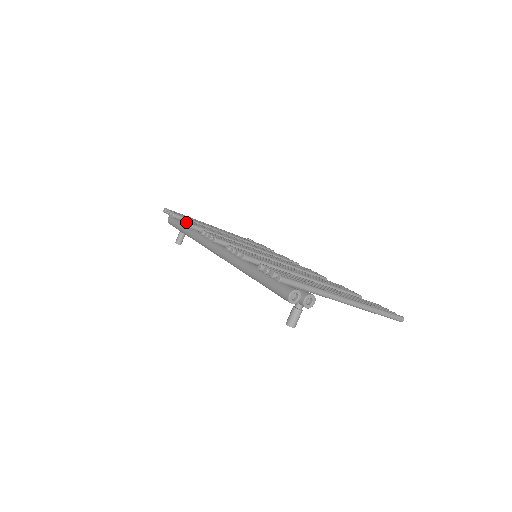
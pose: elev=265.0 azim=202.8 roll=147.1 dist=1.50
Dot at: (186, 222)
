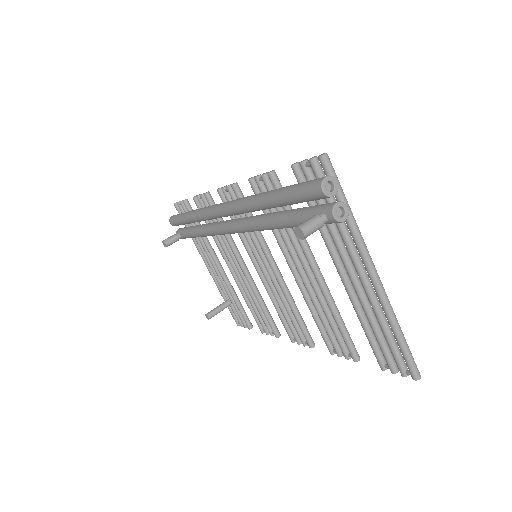
Dot at: occluded
